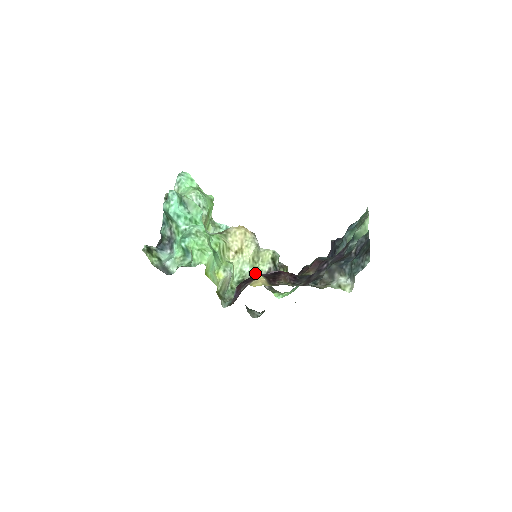
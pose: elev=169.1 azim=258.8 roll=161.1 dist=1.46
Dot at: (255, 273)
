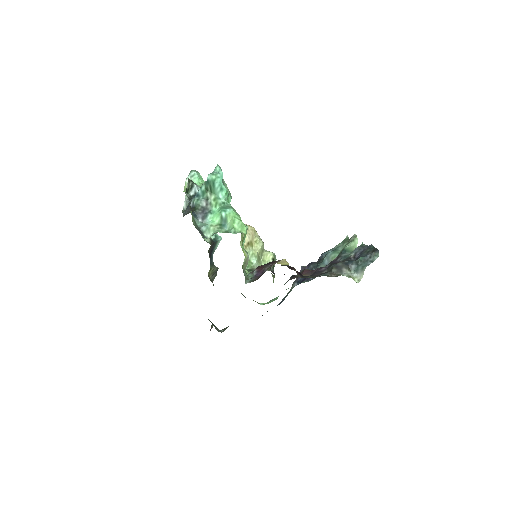
Dot at: occluded
